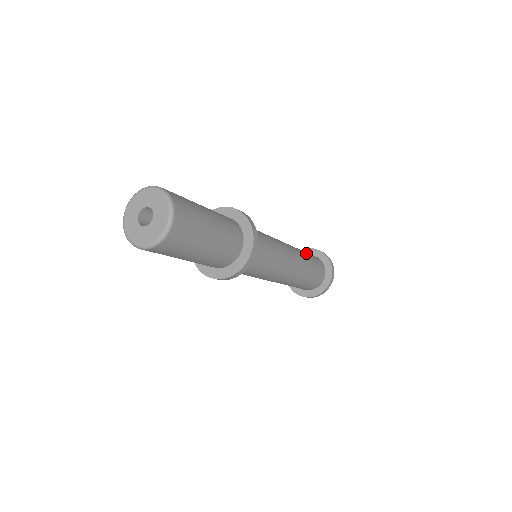
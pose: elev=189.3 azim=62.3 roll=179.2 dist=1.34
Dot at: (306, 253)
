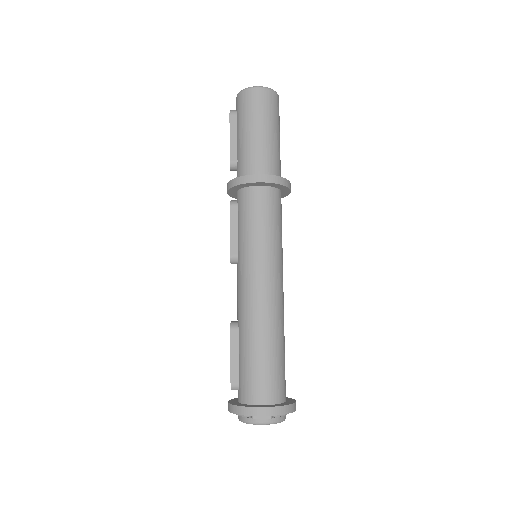
Dot at: occluded
